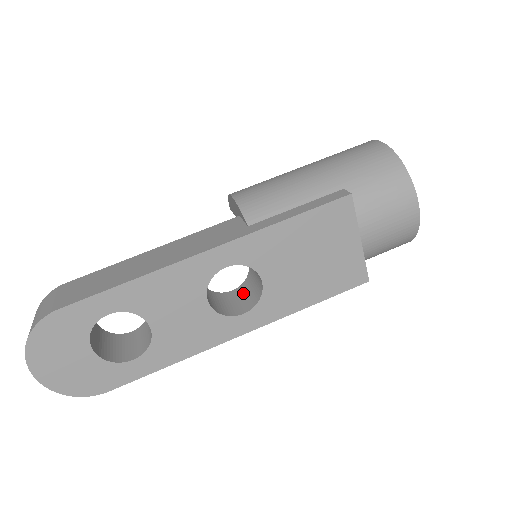
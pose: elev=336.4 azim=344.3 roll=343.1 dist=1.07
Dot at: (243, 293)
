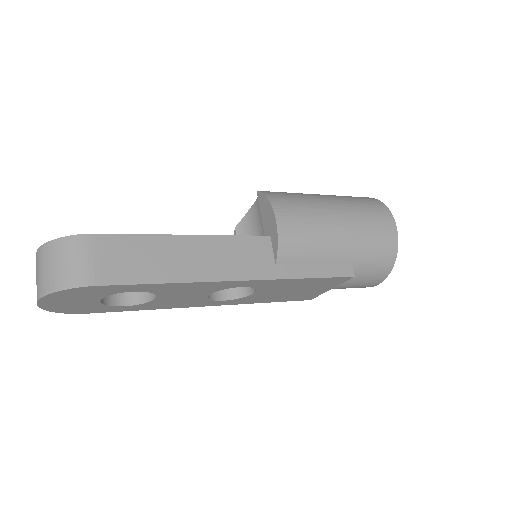
Dot at: occluded
